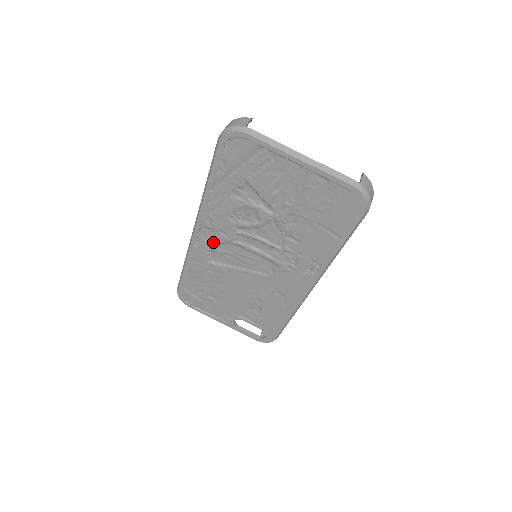
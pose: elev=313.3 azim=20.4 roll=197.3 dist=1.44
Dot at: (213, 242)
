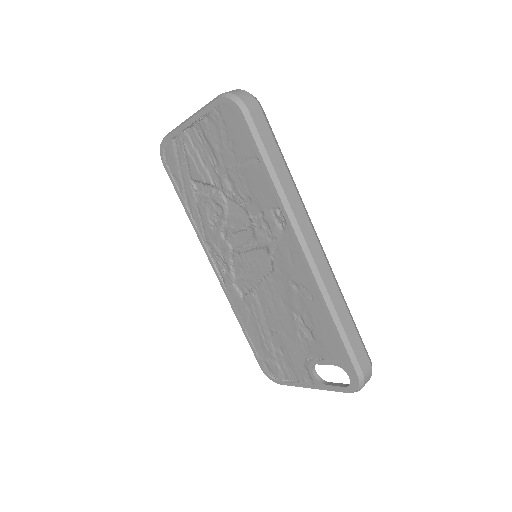
Dot at: (228, 270)
